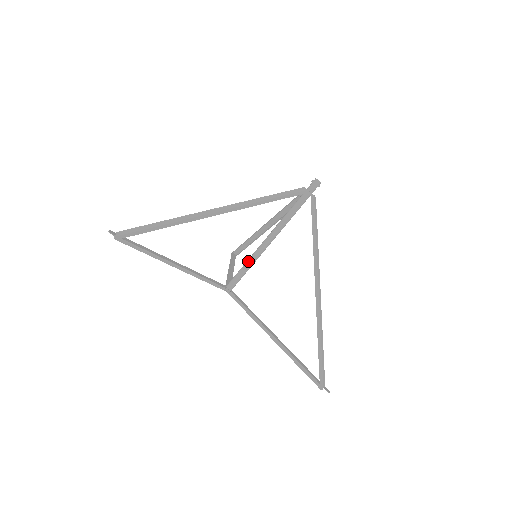
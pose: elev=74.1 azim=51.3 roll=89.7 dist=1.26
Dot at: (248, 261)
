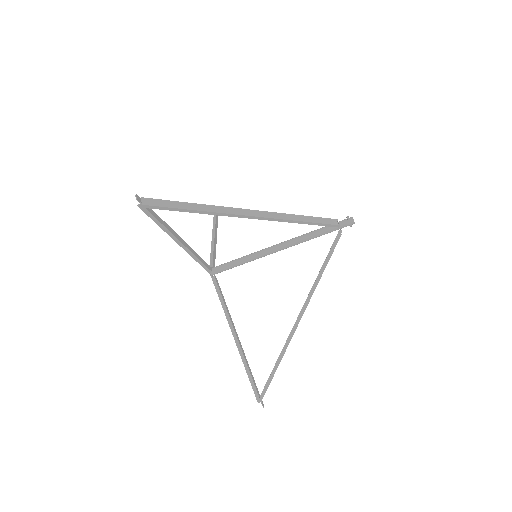
Dot at: (246, 258)
